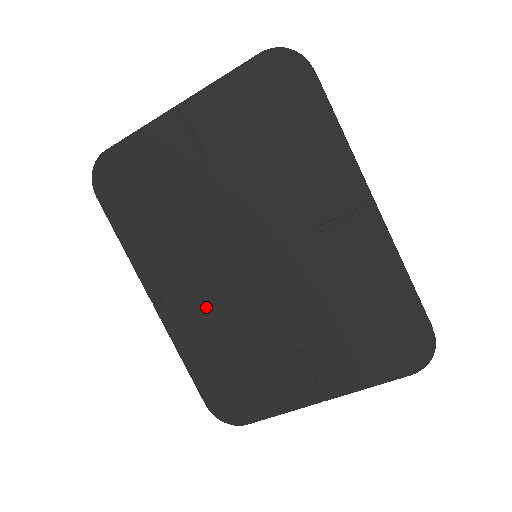
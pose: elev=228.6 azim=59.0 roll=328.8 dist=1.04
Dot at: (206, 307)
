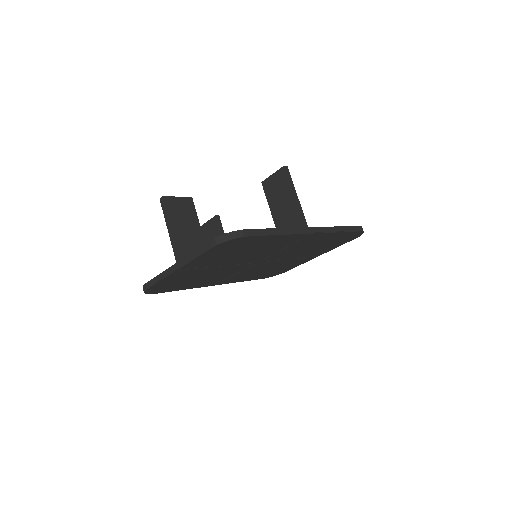
Dot at: occluded
